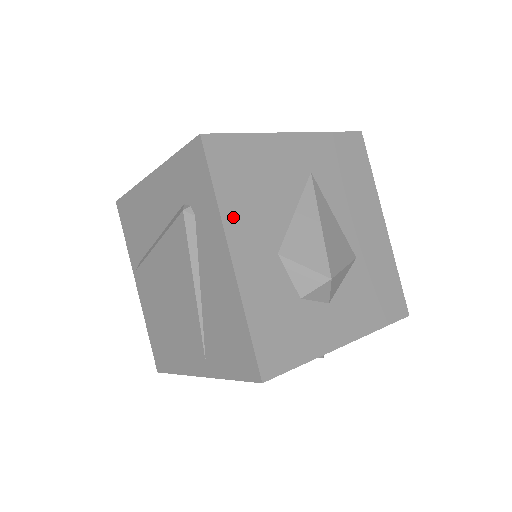
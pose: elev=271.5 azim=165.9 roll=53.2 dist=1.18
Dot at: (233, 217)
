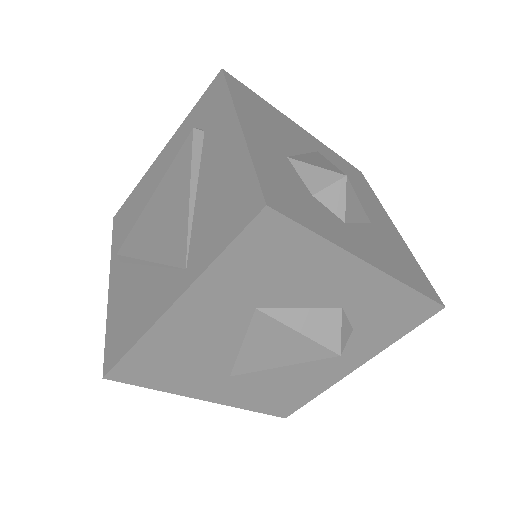
Dot at: (244, 111)
